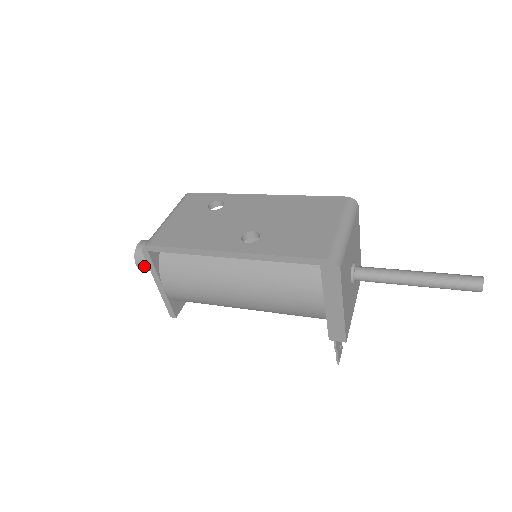
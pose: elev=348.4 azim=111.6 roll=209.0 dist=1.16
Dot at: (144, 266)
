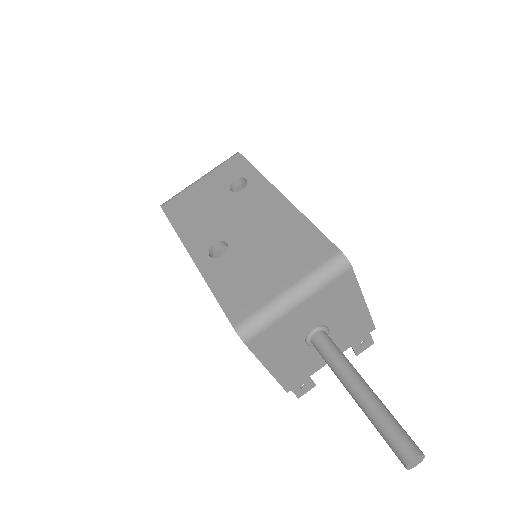
Dot at: occluded
